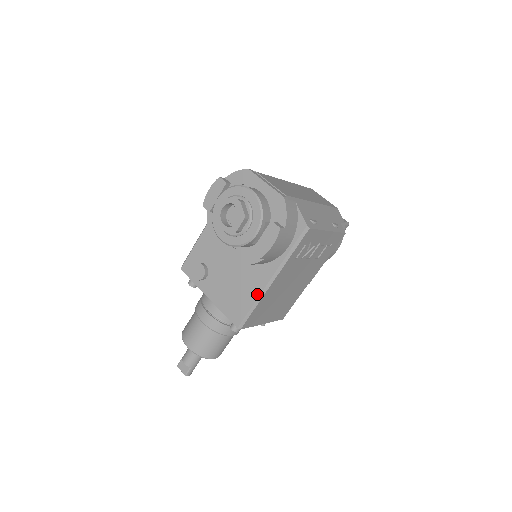
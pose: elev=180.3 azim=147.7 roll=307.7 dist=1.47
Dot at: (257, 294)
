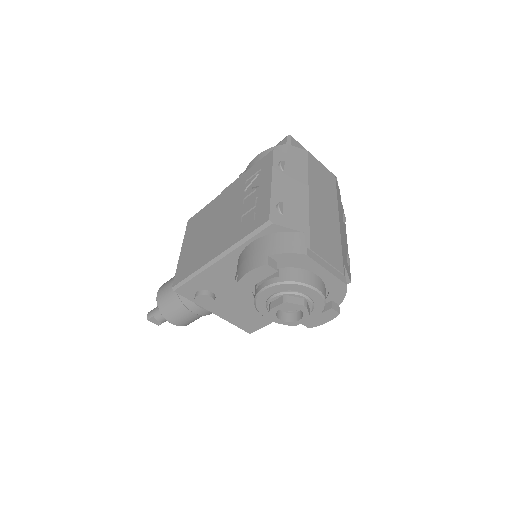
Dot at: occluded
